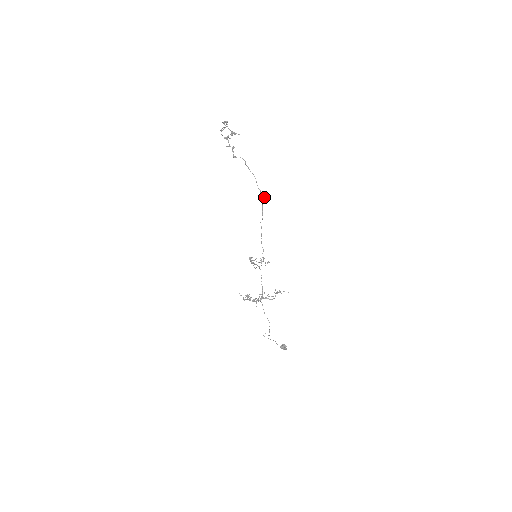
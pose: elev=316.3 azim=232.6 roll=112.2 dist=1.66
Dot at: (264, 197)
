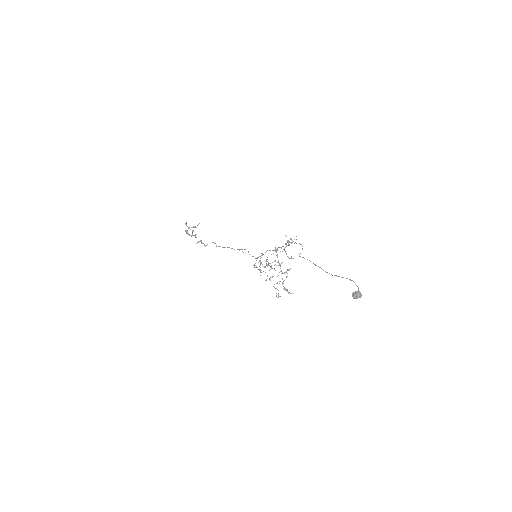
Dot at: occluded
